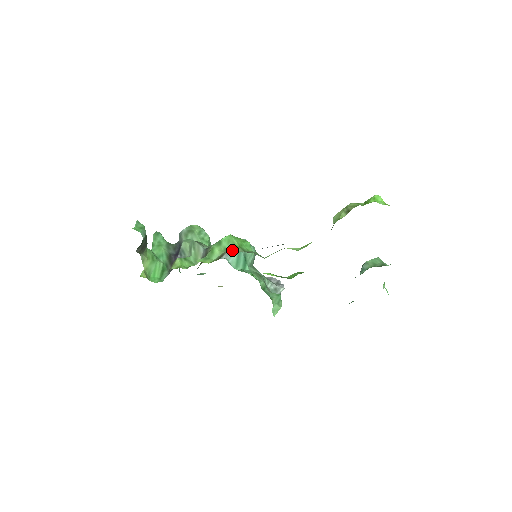
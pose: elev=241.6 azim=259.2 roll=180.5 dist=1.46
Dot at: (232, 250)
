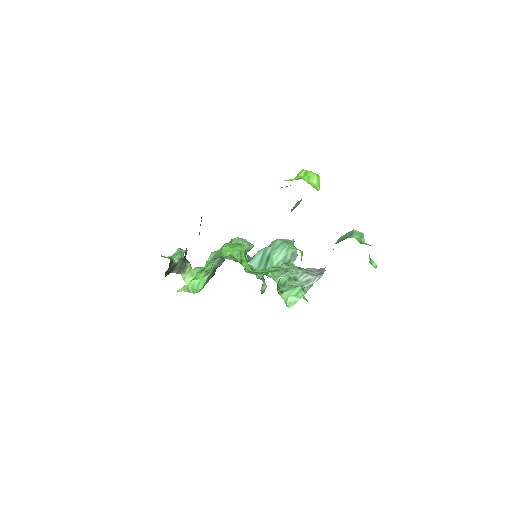
Dot at: (211, 259)
